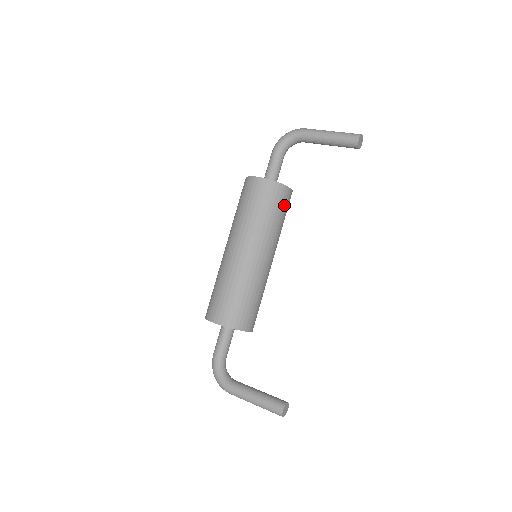
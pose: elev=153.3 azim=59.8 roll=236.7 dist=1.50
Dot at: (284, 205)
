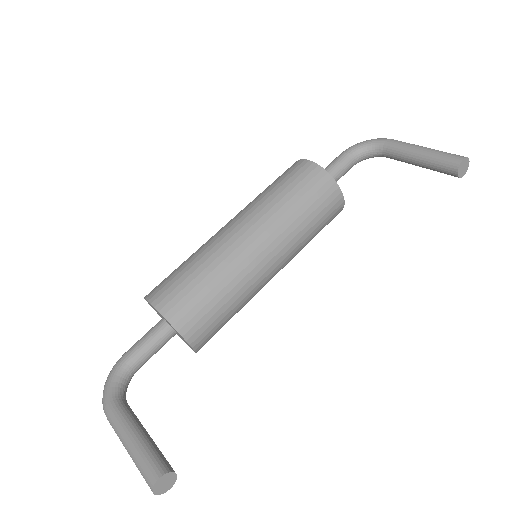
Dot at: (325, 208)
